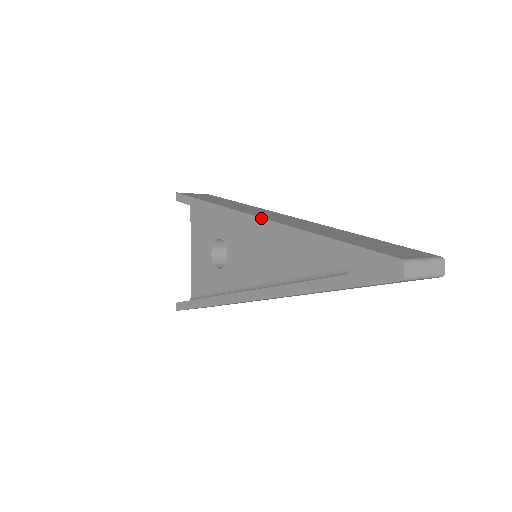
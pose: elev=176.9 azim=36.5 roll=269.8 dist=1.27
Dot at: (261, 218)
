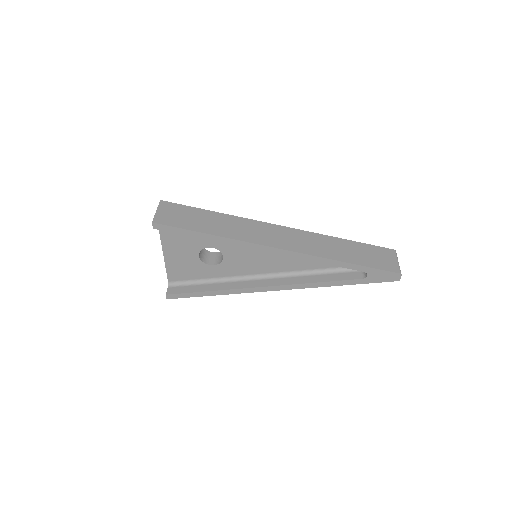
Dot at: (289, 251)
